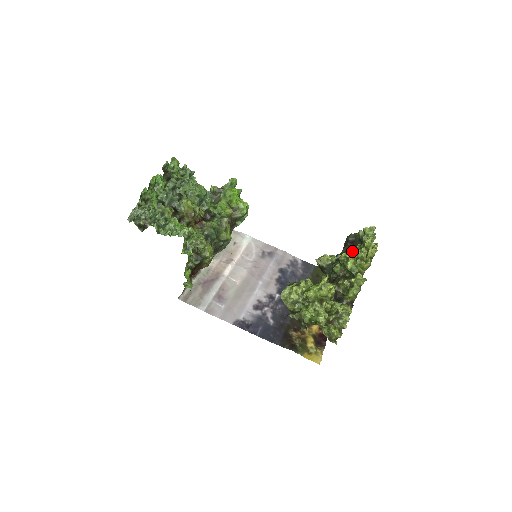
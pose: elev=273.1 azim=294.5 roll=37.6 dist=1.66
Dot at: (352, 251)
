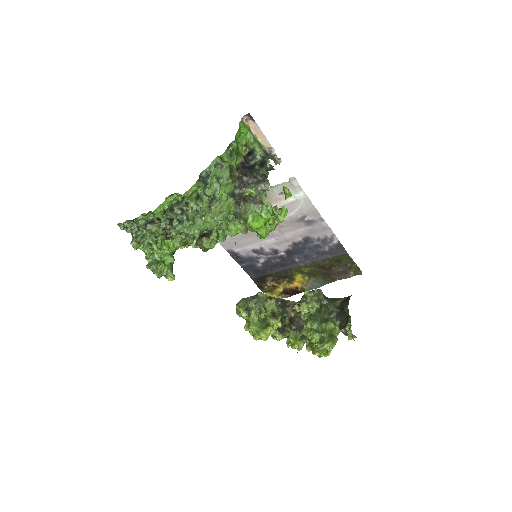
Dot at: (312, 334)
